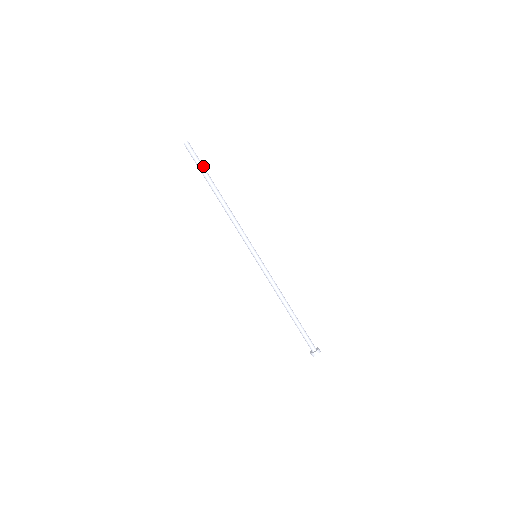
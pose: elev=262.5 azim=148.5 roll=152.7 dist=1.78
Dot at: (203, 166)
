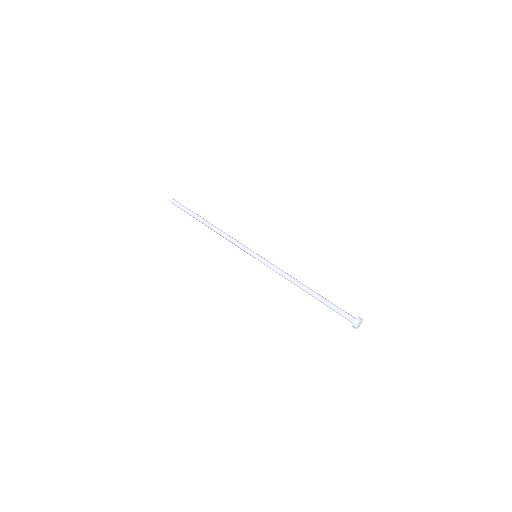
Dot at: occluded
